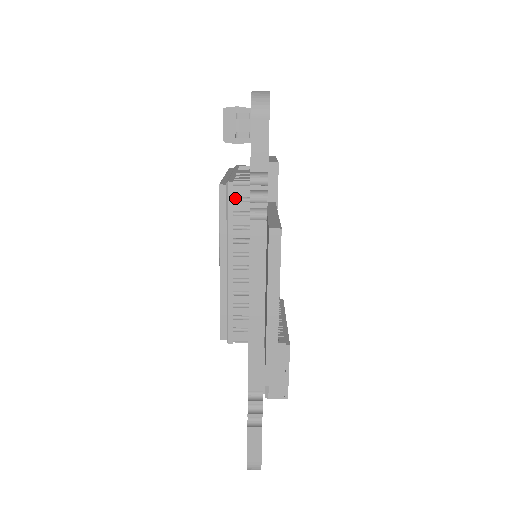
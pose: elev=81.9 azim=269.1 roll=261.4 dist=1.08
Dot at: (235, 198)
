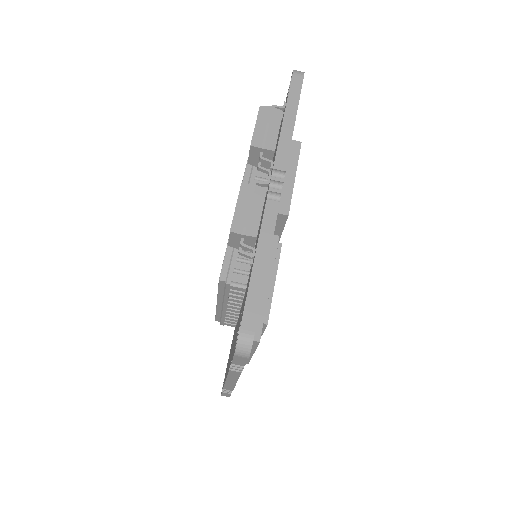
Dot at: (232, 288)
